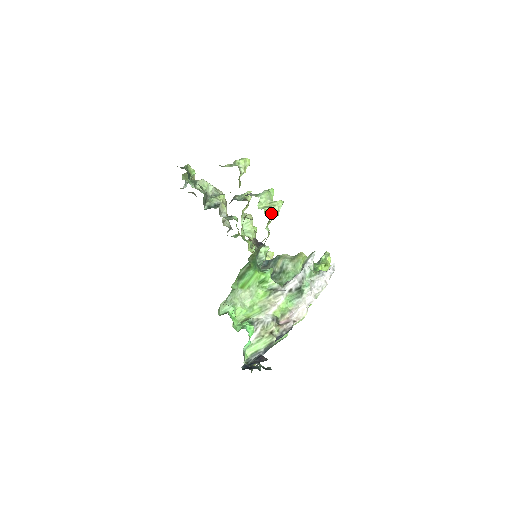
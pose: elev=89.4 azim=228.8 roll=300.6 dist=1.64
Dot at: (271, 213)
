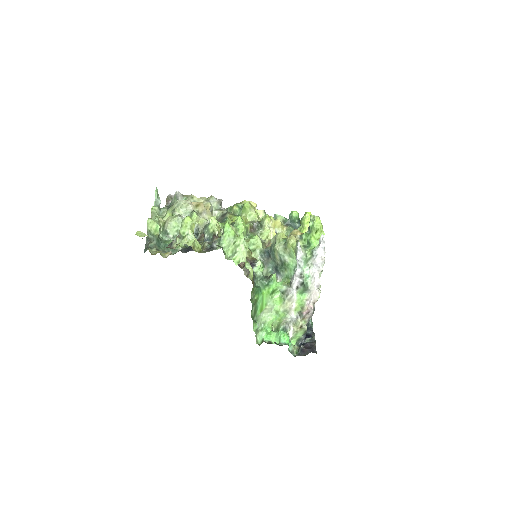
Dot at: (241, 257)
